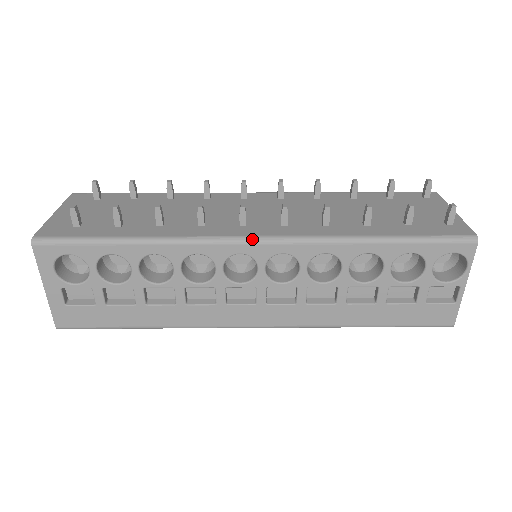
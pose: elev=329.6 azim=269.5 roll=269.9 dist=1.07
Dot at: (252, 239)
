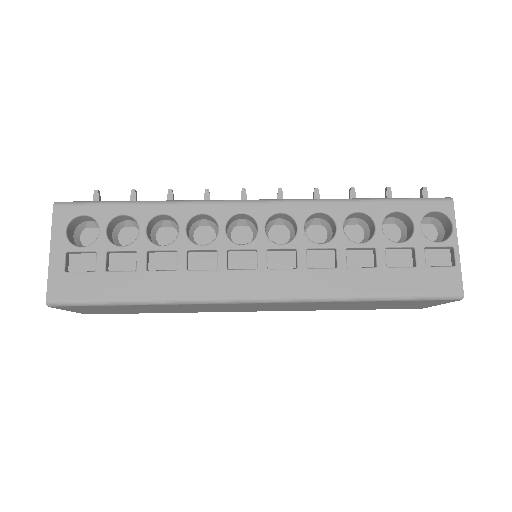
Dot at: (252, 200)
